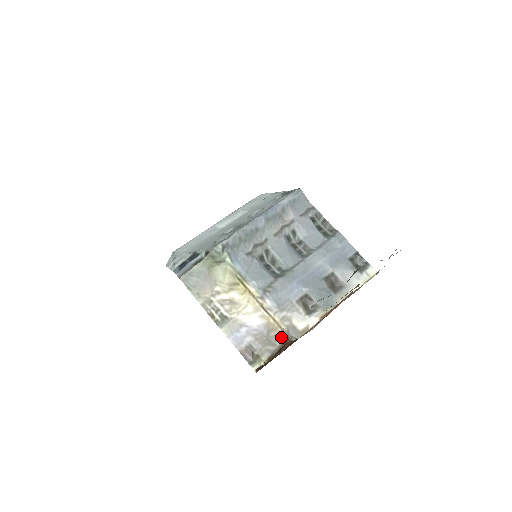
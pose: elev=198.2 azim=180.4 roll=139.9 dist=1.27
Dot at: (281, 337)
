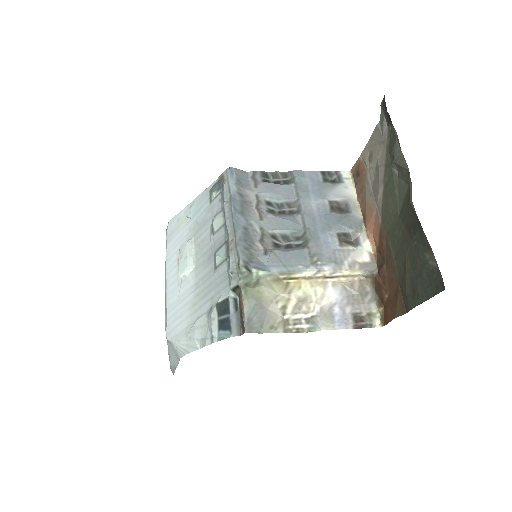
Dot at: (364, 282)
